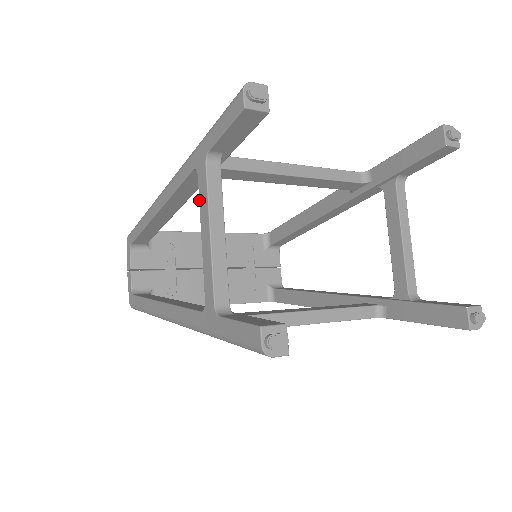
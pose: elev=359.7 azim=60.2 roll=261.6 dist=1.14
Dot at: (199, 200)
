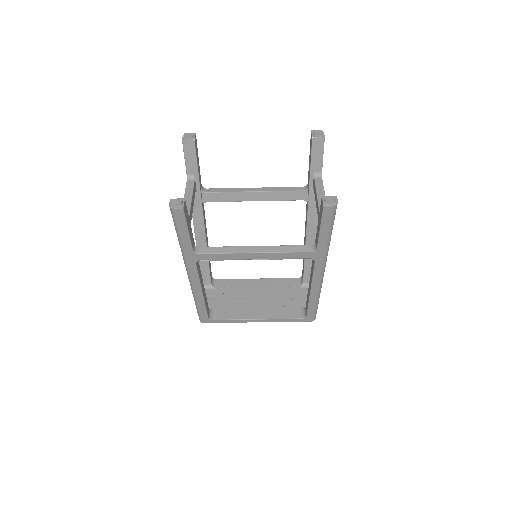
Dot at: occluded
